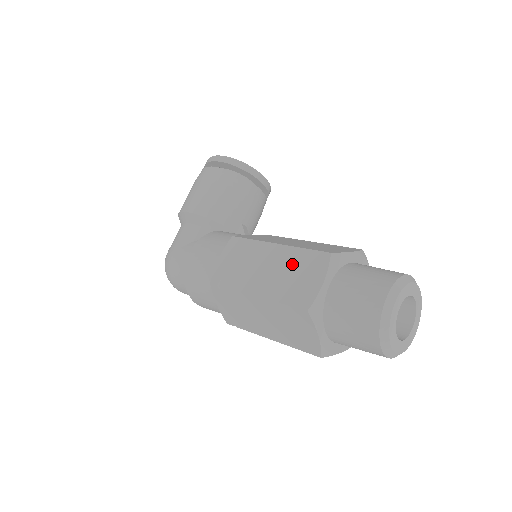
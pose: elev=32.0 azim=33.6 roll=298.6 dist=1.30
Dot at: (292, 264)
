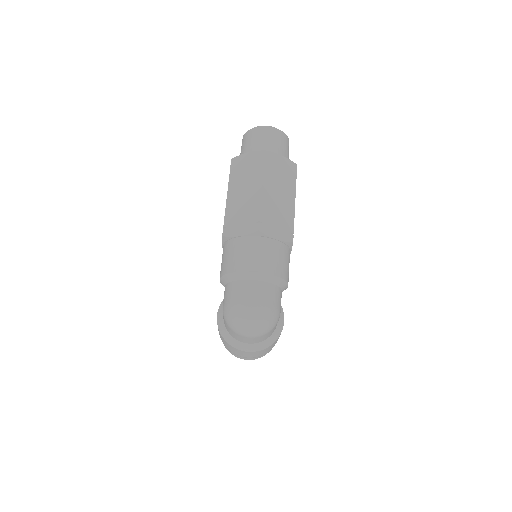
Dot at: occluded
